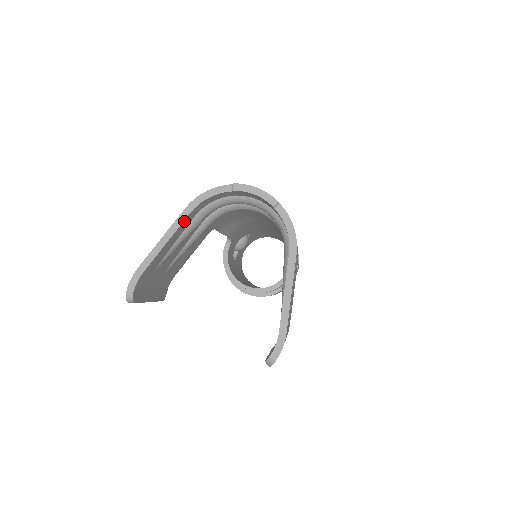
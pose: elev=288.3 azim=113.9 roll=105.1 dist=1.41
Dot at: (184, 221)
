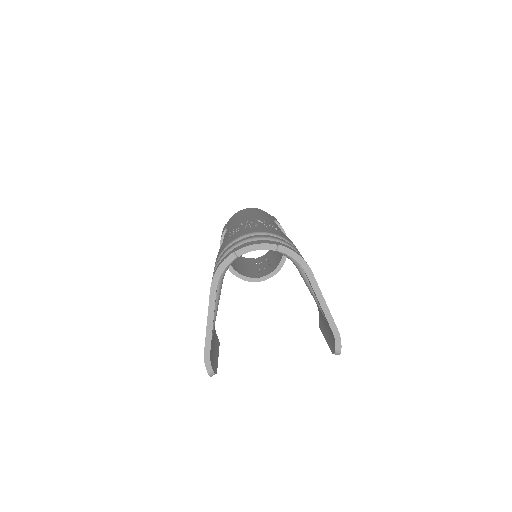
Dot at: (215, 299)
